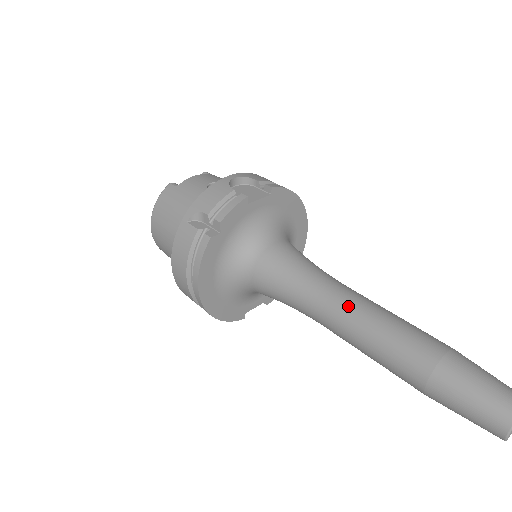
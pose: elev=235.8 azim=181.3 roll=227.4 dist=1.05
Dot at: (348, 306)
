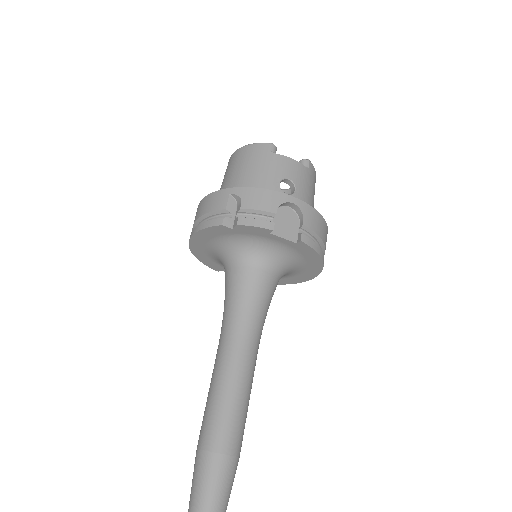
Dot at: (232, 362)
